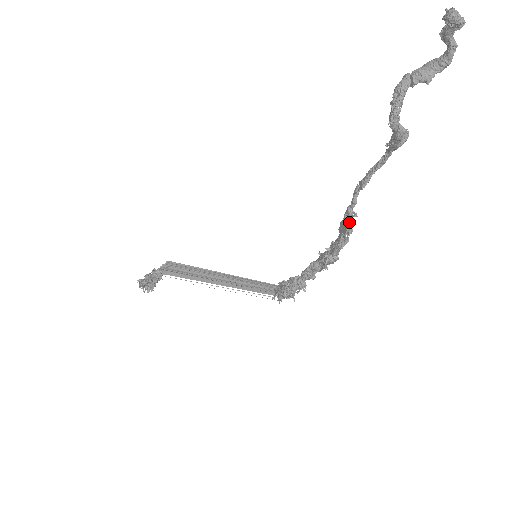
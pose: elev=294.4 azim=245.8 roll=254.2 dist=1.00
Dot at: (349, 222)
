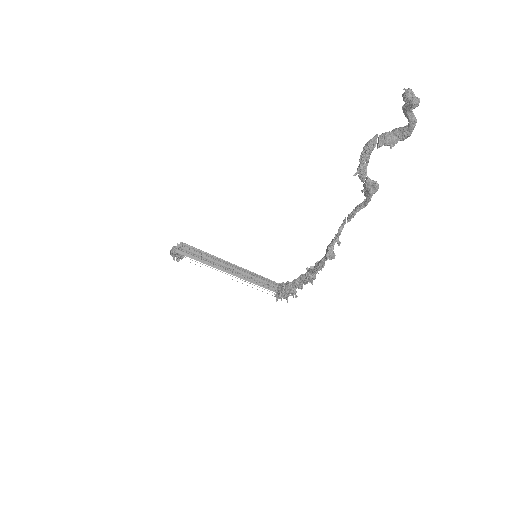
Dot at: (331, 248)
